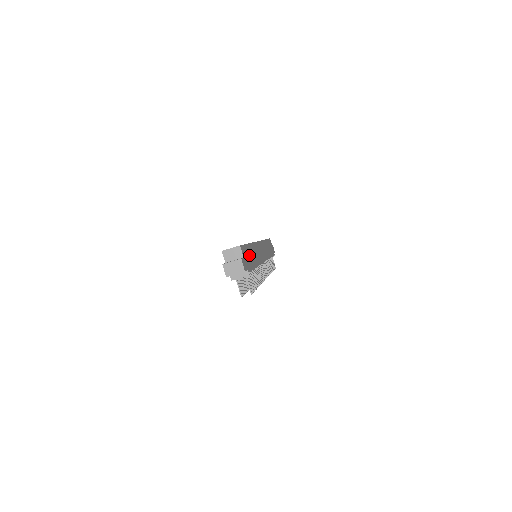
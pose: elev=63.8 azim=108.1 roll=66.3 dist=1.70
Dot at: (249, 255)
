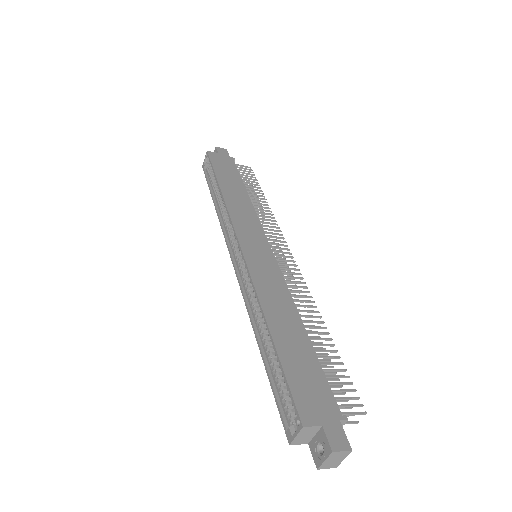
Dot at: (299, 366)
